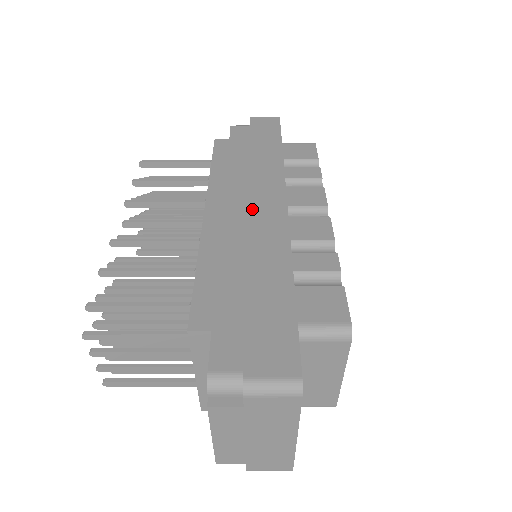
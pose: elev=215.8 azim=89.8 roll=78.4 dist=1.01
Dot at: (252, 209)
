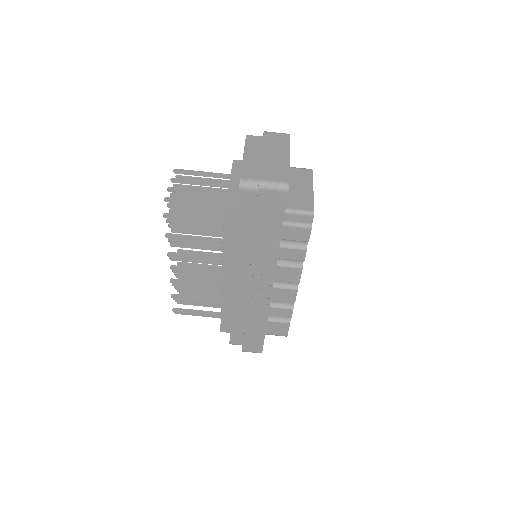
Dot at: occluded
